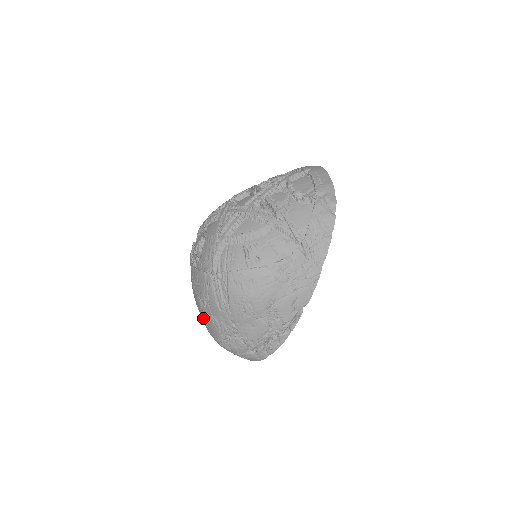
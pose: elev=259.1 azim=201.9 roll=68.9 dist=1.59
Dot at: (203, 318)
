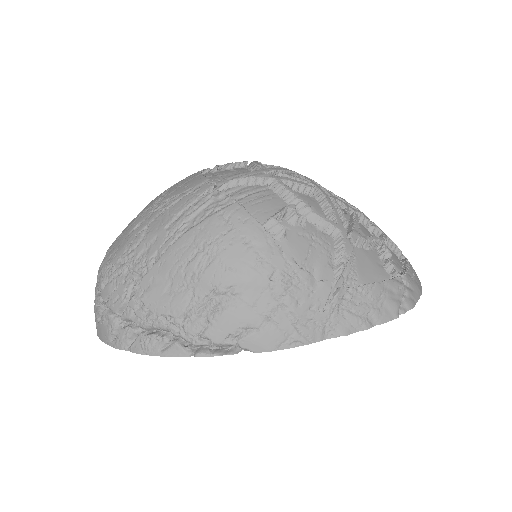
Dot at: (129, 225)
